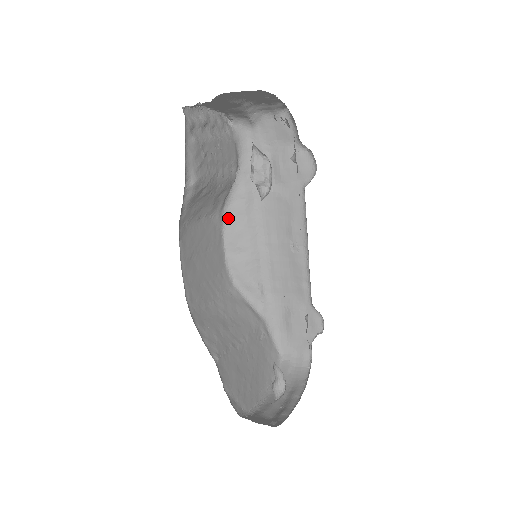
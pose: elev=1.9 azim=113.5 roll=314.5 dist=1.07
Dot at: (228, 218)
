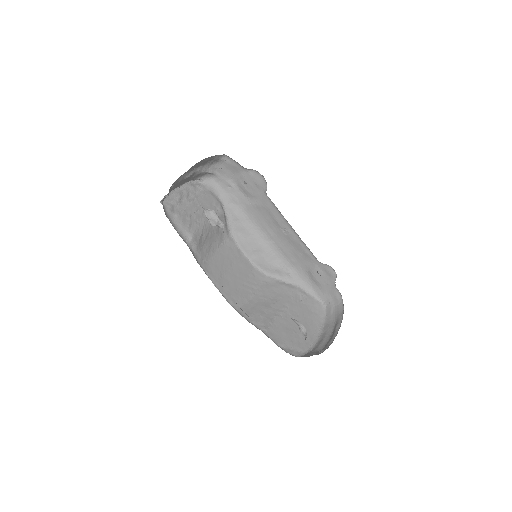
Dot at: (236, 237)
